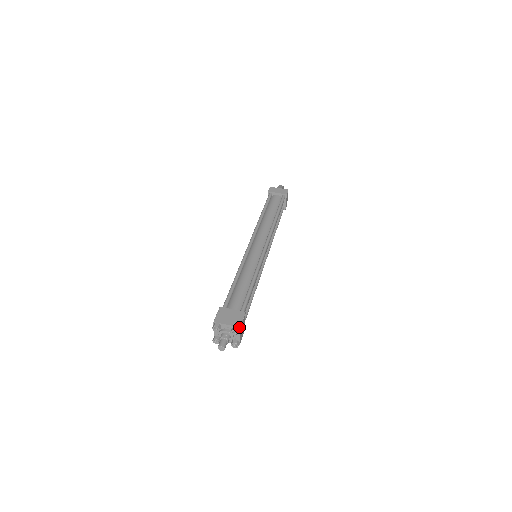
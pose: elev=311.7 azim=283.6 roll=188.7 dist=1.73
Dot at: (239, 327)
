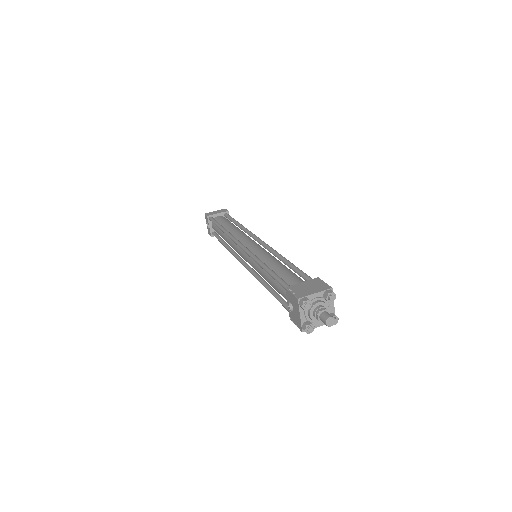
Dot at: (331, 288)
